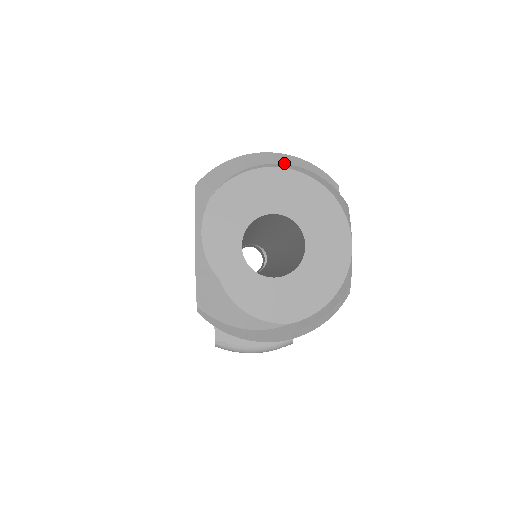
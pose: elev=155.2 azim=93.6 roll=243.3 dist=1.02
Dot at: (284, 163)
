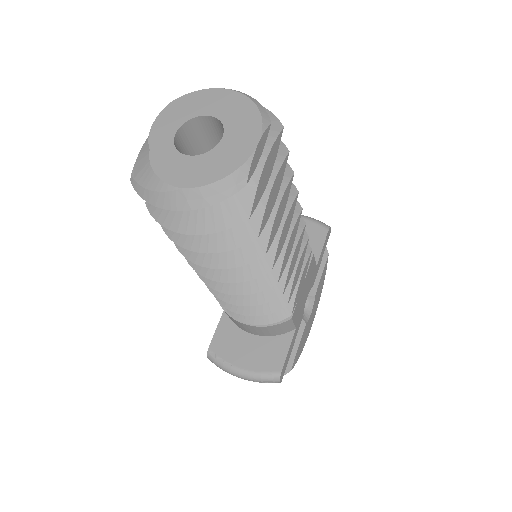
Dot at: occluded
